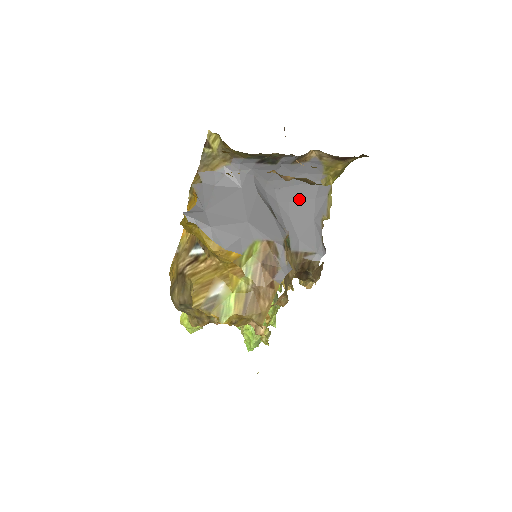
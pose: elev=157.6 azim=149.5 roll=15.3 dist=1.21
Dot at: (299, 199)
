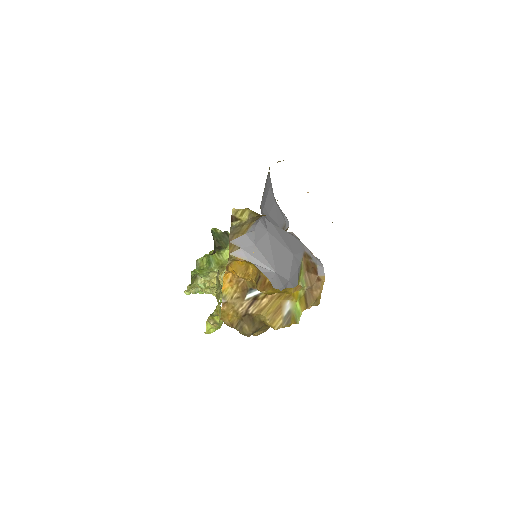
Dot at: (266, 196)
